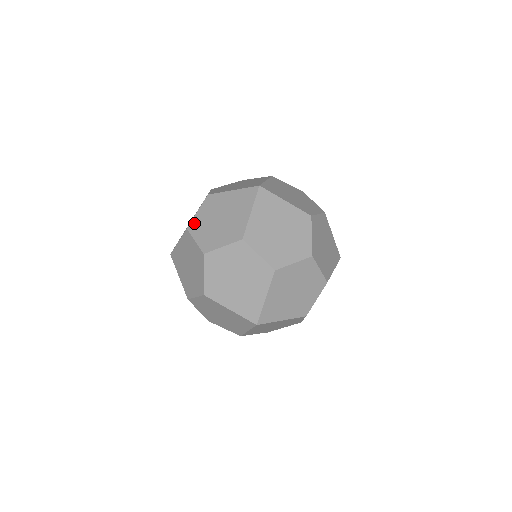
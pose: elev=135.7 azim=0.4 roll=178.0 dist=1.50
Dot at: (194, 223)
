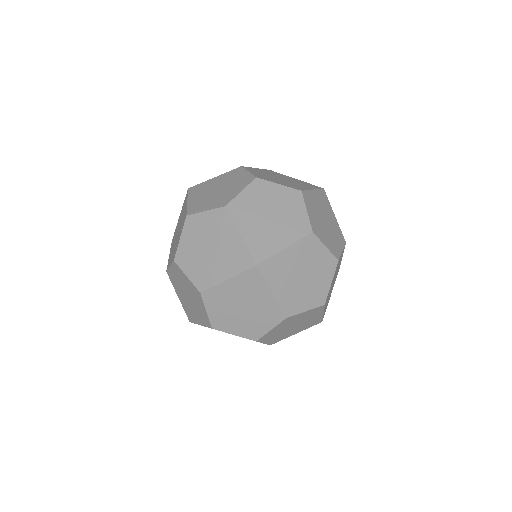
Dot at: (251, 168)
